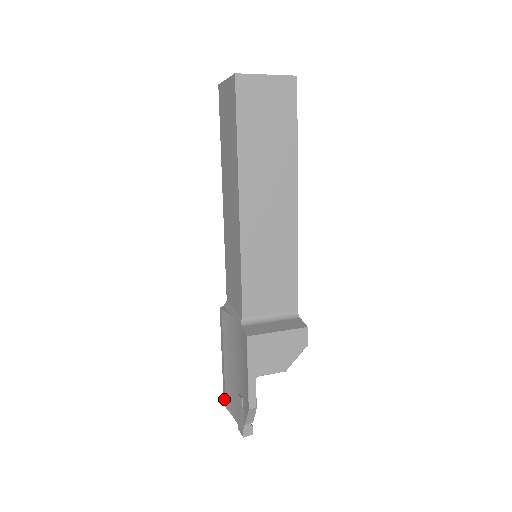
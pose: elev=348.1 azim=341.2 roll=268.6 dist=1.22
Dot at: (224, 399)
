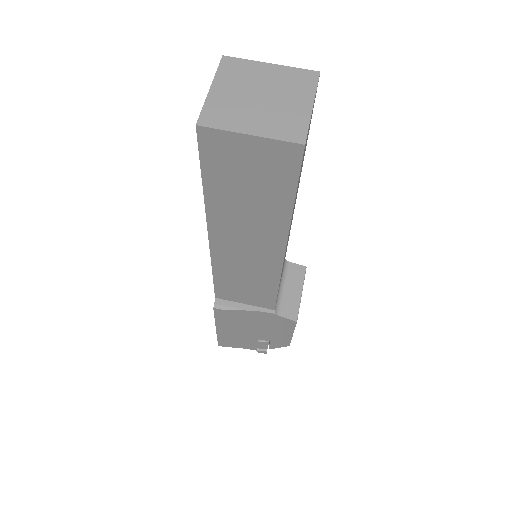
Dot at: (221, 345)
